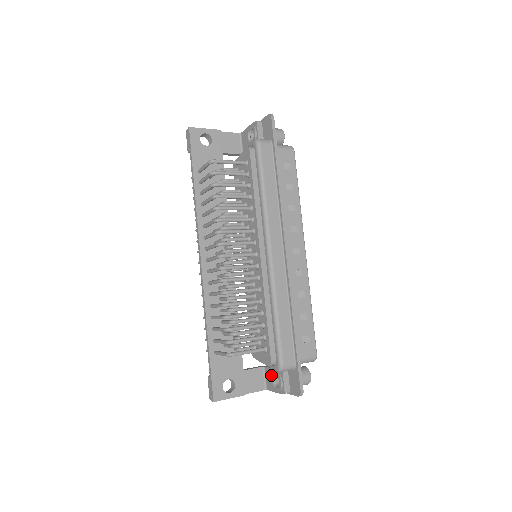
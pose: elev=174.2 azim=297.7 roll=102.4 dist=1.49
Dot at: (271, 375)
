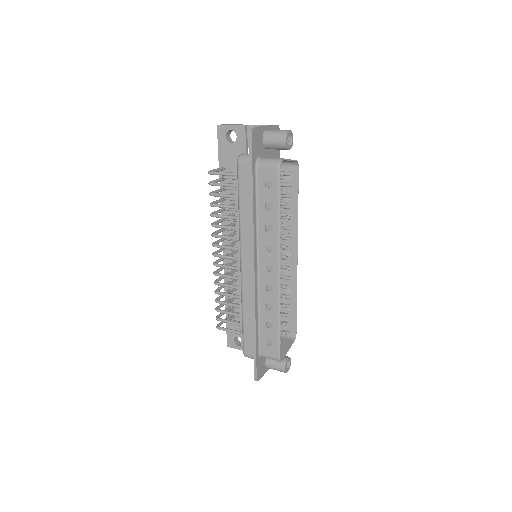
Dot at: occluded
